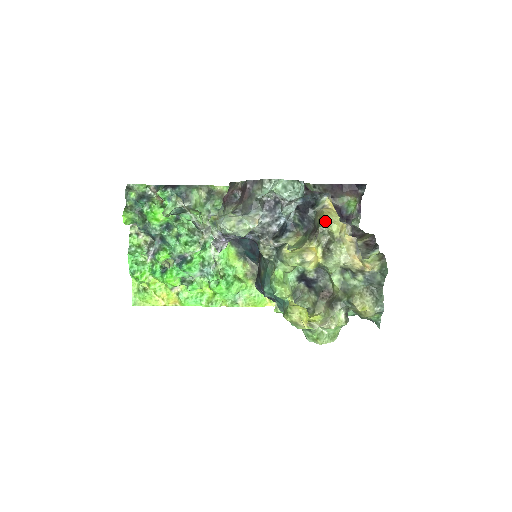
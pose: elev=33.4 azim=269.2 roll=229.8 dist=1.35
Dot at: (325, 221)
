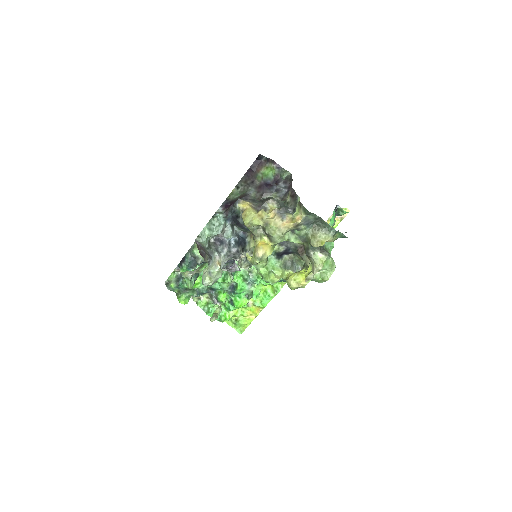
Dot at: (247, 225)
